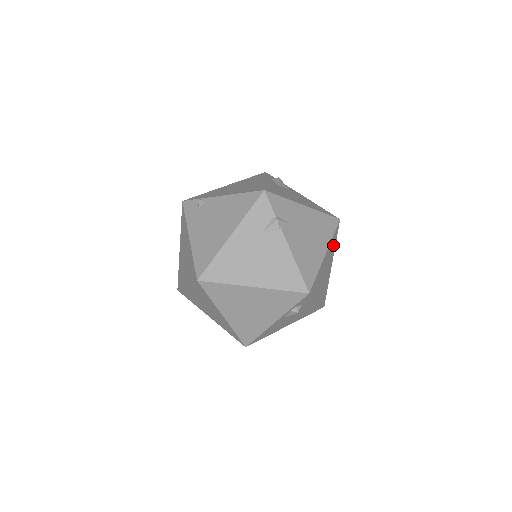
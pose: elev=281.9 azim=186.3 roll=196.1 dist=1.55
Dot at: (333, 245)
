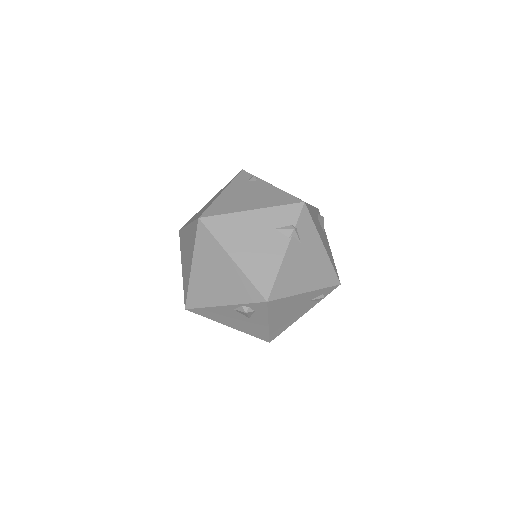
Dot at: (318, 297)
